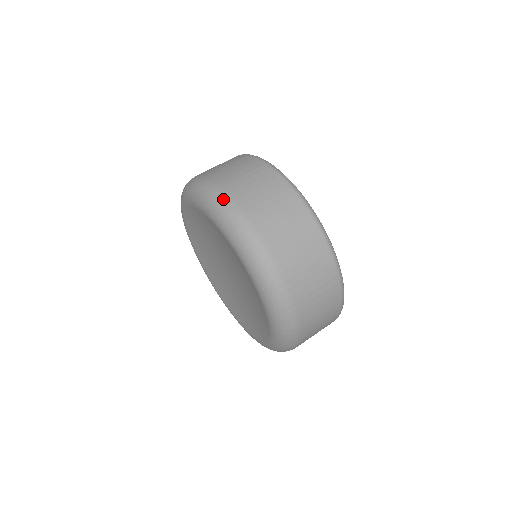
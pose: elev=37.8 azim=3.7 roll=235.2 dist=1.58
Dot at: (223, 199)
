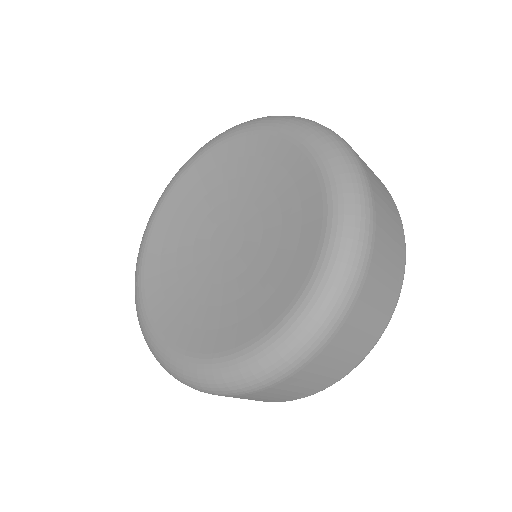
Dot at: occluded
